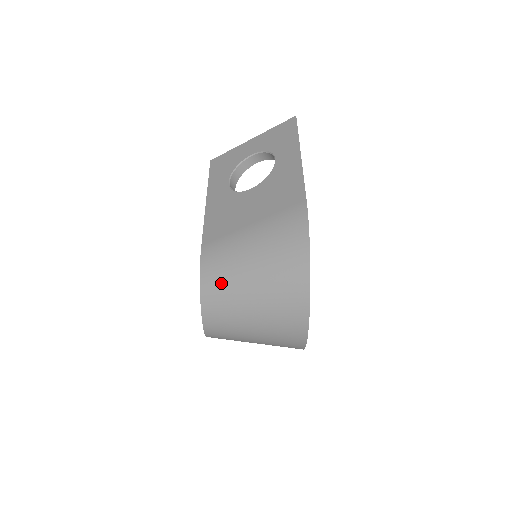
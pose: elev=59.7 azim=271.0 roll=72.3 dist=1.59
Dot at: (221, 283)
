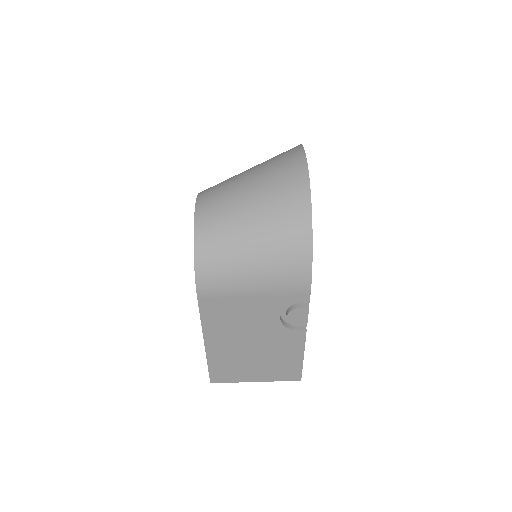
Dot at: occluded
